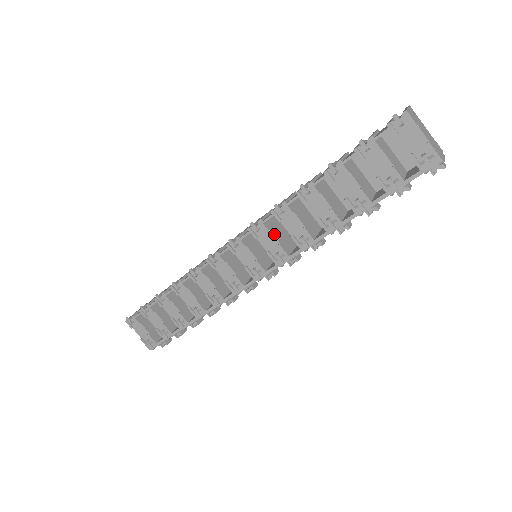
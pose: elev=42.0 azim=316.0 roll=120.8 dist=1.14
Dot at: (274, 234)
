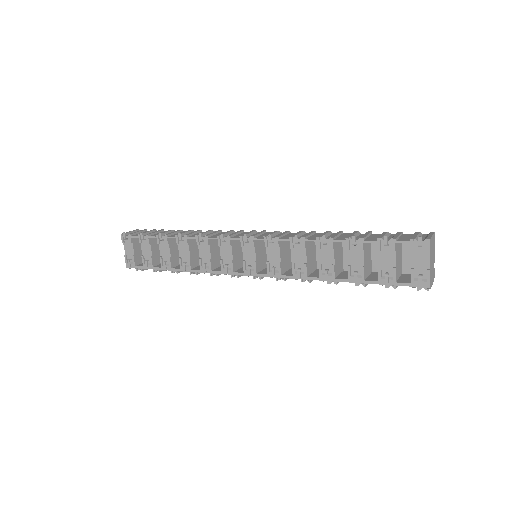
Dot at: (281, 252)
